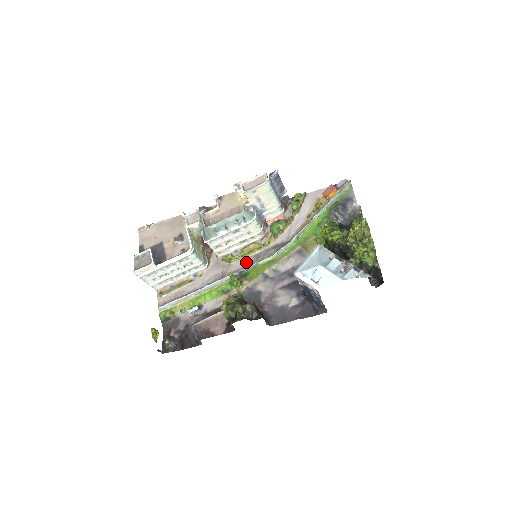
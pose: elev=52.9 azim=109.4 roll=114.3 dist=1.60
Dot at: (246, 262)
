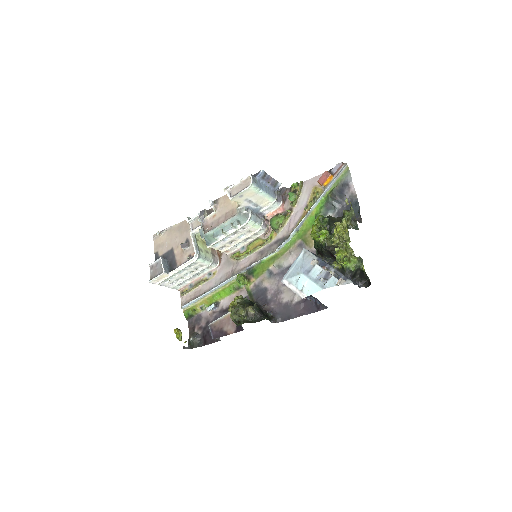
Dot at: (252, 259)
